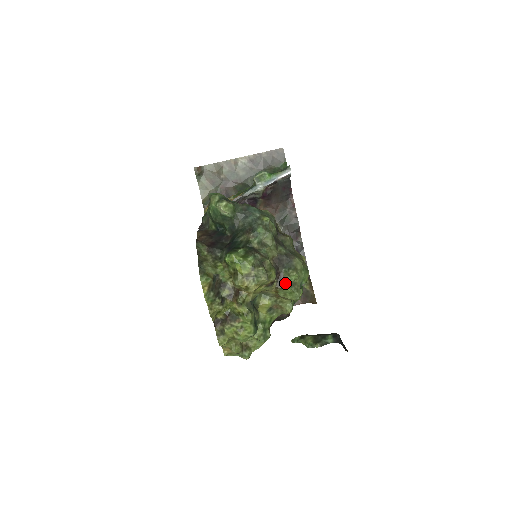
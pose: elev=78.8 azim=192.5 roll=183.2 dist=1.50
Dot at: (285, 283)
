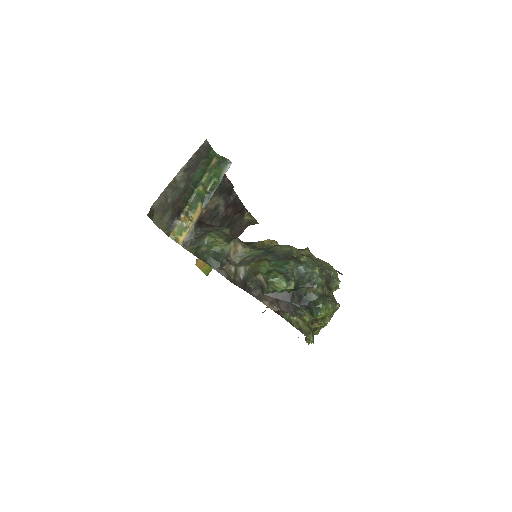
Dot at: (333, 290)
